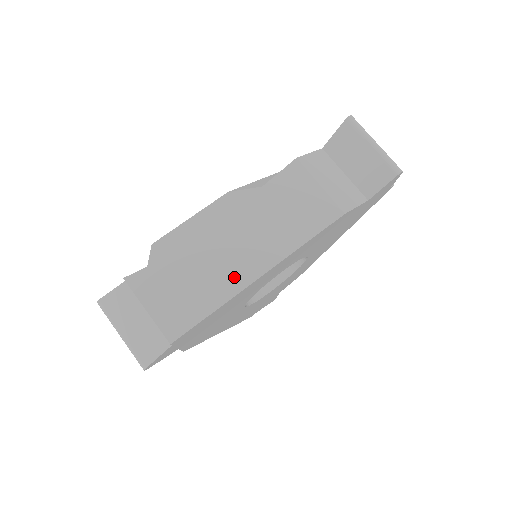
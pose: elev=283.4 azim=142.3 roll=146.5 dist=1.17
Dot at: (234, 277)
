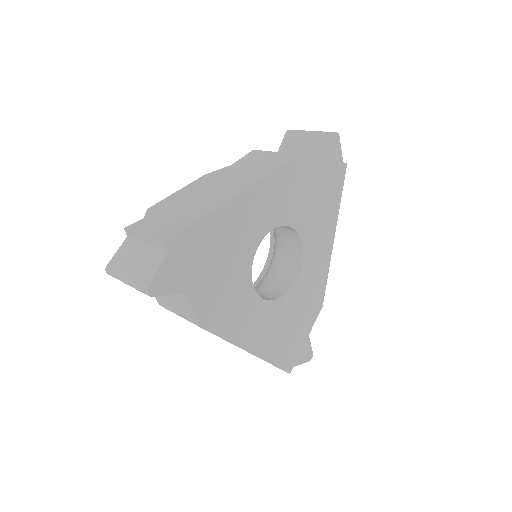
Dot at: (216, 201)
